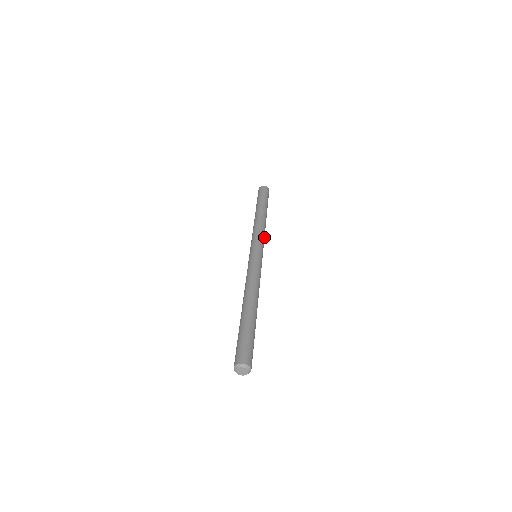
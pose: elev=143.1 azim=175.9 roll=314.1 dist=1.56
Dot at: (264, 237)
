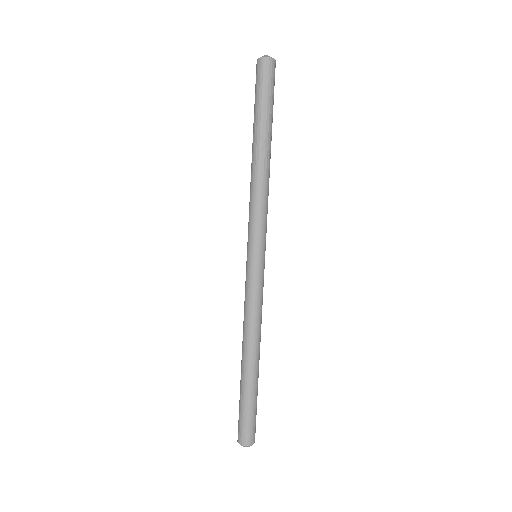
Dot at: (265, 210)
